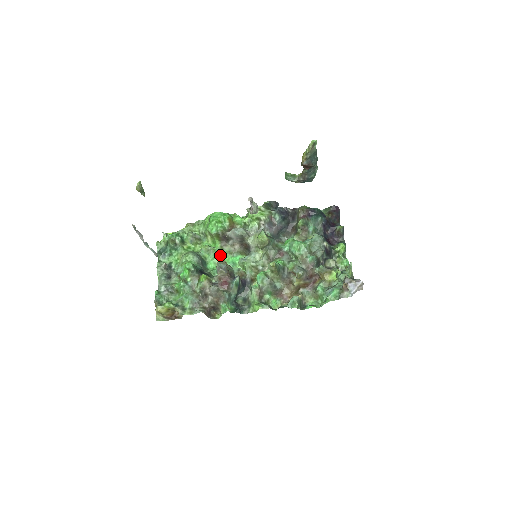
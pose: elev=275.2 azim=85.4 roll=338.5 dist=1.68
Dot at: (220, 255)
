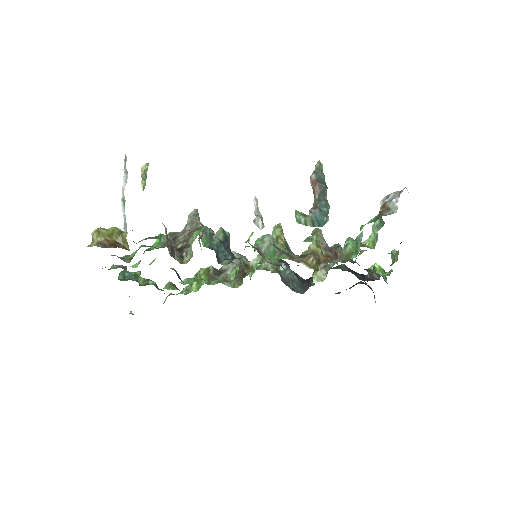
Dot at: occluded
